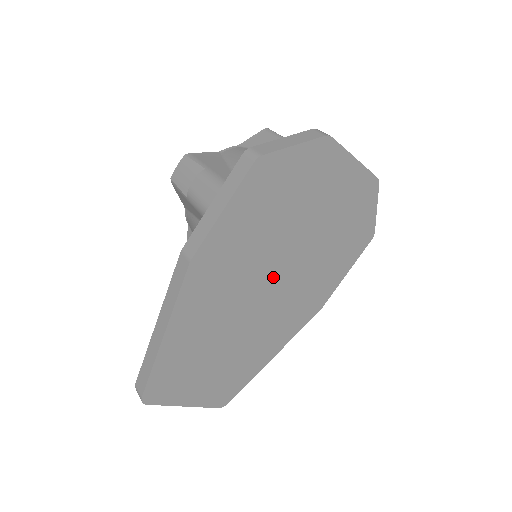
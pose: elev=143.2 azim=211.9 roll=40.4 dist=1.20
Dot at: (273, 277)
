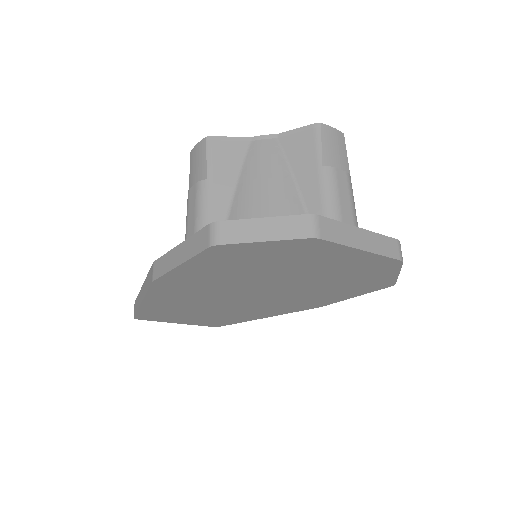
Dot at: (254, 292)
